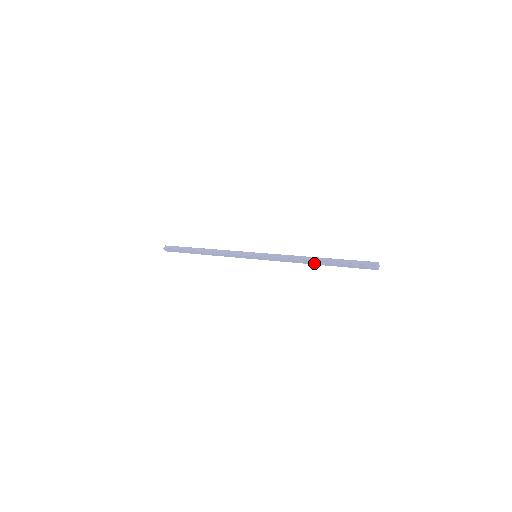
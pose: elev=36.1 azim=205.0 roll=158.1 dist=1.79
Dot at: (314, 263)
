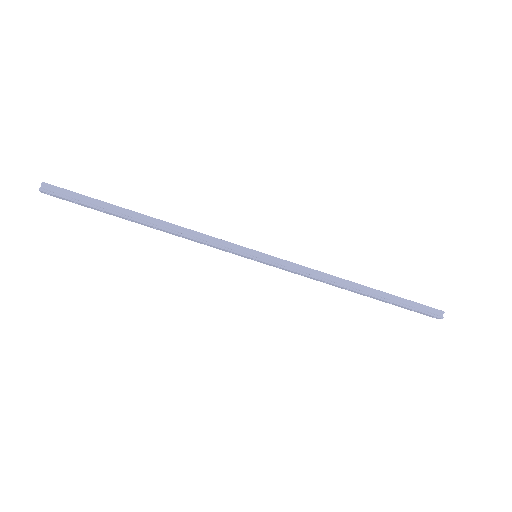
Dot at: (355, 292)
